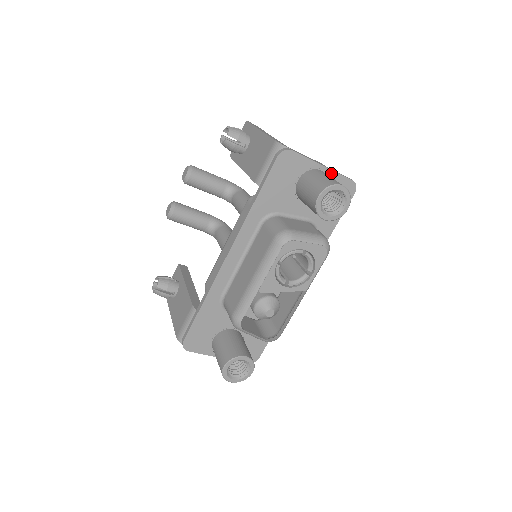
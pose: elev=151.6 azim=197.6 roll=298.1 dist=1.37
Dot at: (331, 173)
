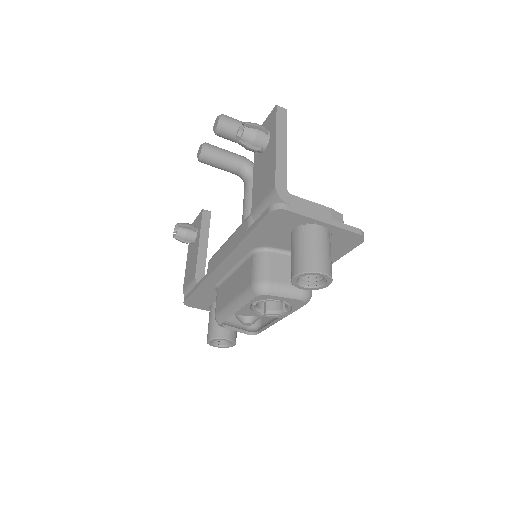
Dot at: (334, 228)
